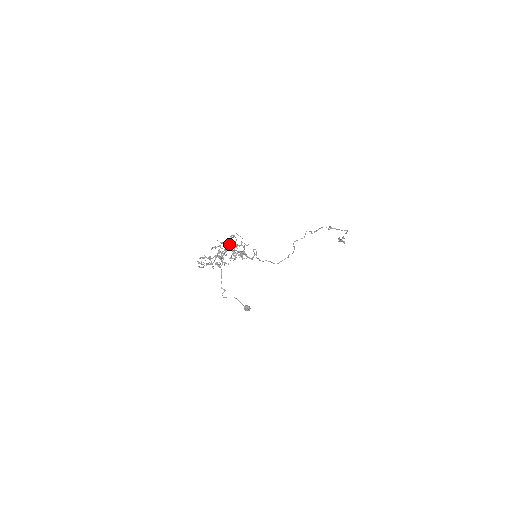
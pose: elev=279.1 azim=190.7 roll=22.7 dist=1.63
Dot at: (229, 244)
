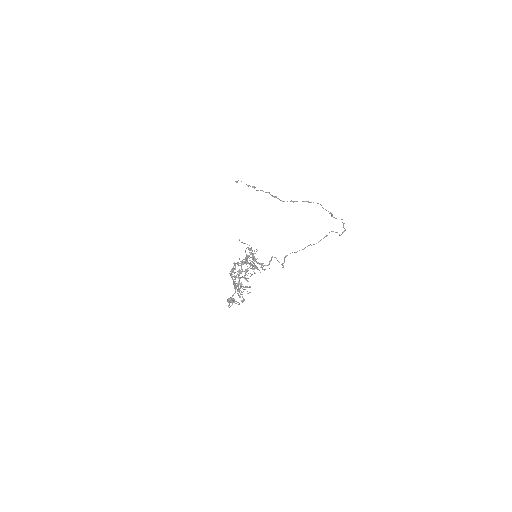
Dot at: (246, 259)
